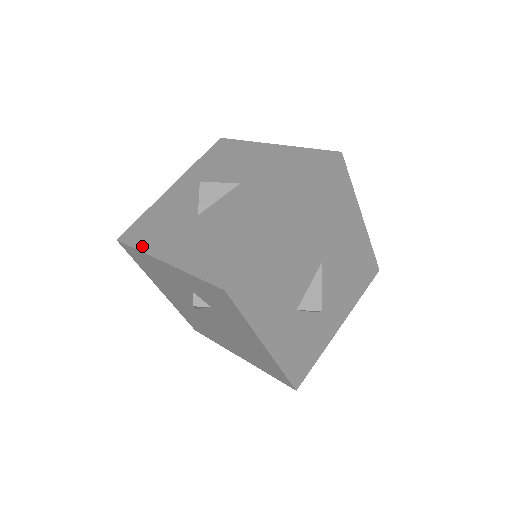
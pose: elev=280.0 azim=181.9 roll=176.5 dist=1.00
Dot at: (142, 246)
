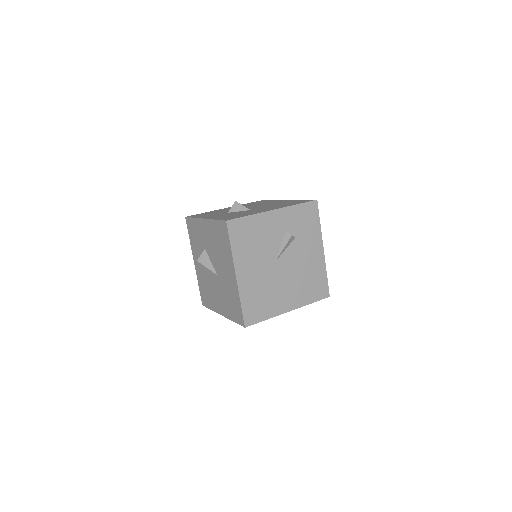
Dot at: (250, 214)
